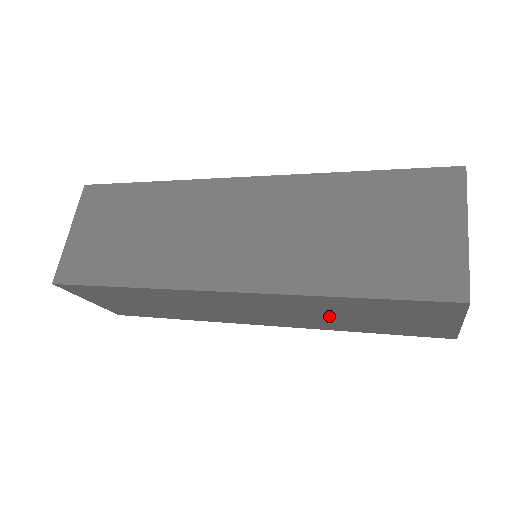
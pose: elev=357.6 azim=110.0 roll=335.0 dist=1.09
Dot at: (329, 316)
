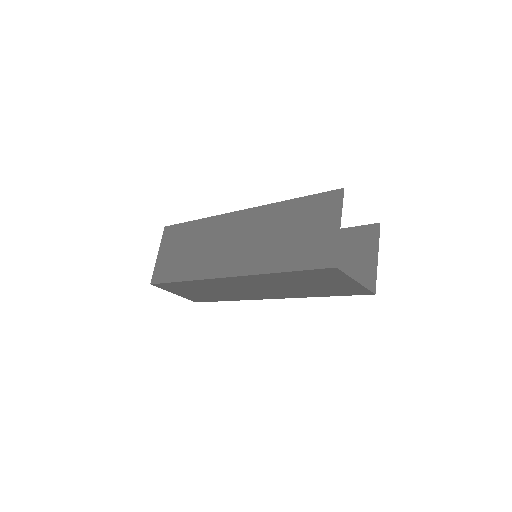
Dot at: (291, 287)
